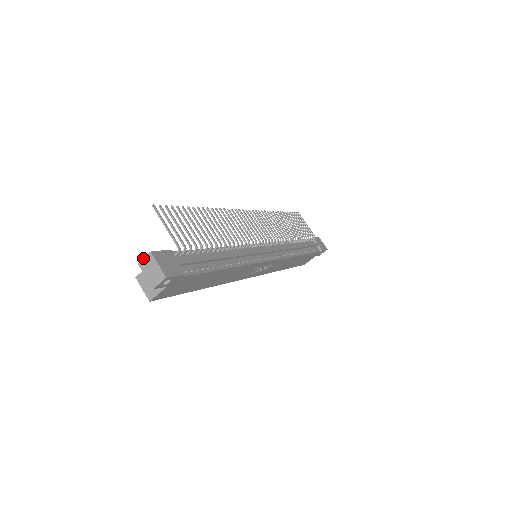
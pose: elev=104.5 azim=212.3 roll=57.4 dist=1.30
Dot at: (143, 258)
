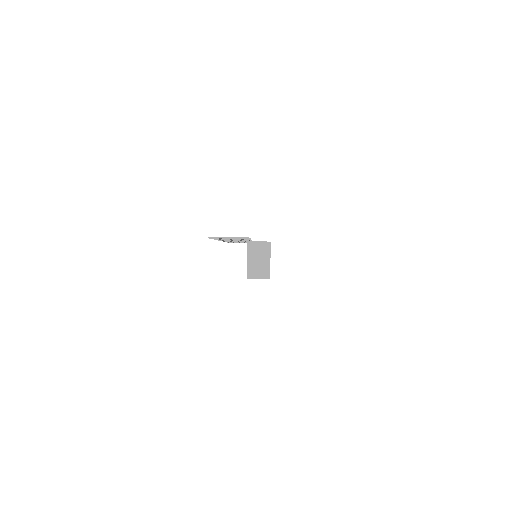
Dot at: (247, 250)
